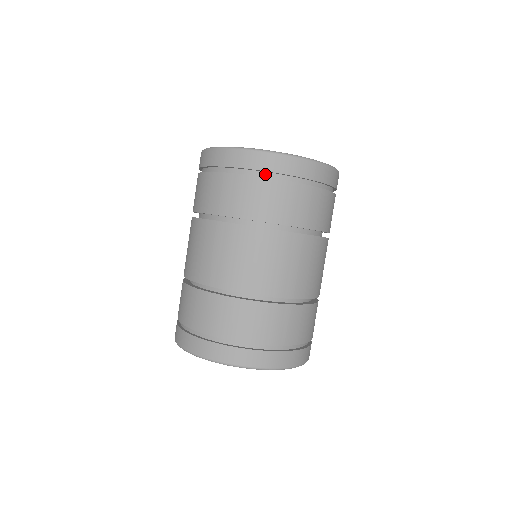
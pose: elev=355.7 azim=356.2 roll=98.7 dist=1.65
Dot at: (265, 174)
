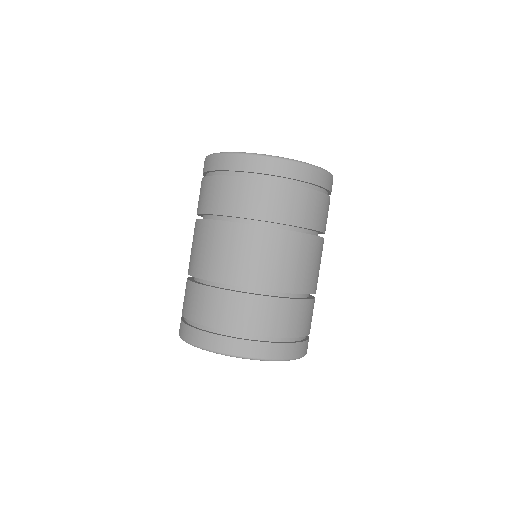
Dot at: (318, 188)
